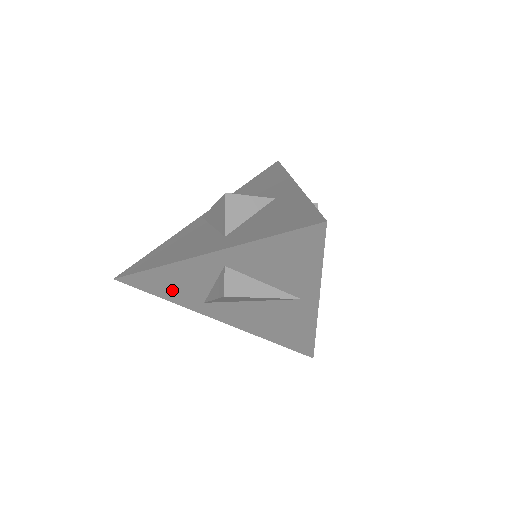
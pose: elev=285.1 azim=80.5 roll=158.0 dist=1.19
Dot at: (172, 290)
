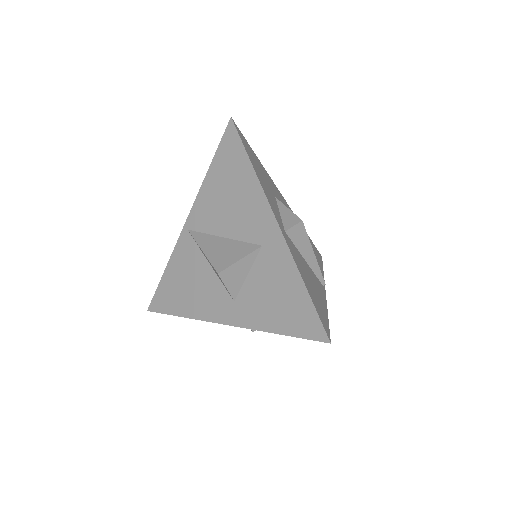
Dot at: occluded
